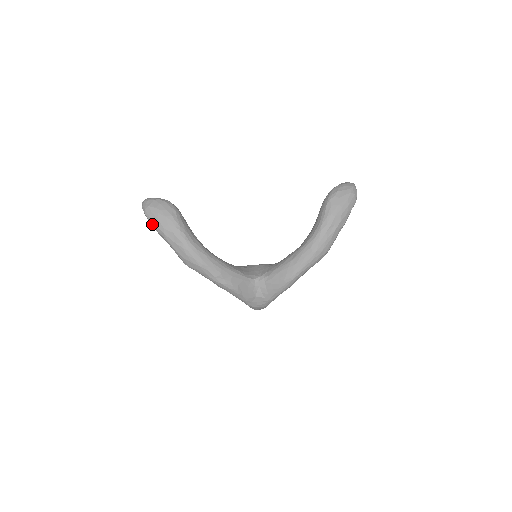
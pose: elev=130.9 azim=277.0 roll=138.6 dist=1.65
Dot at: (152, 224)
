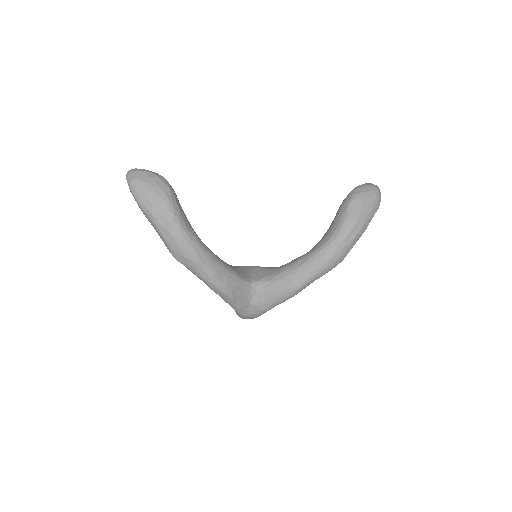
Dot at: (138, 201)
